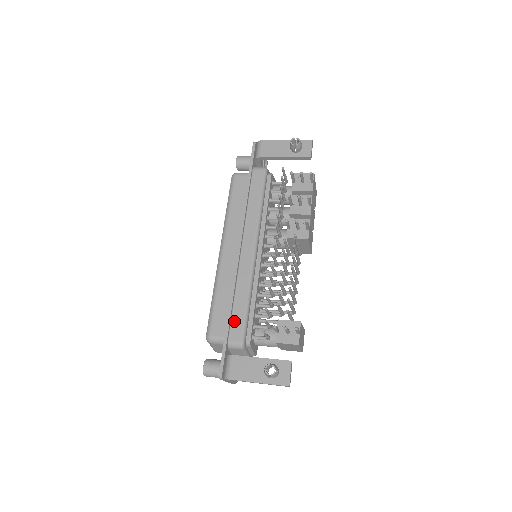
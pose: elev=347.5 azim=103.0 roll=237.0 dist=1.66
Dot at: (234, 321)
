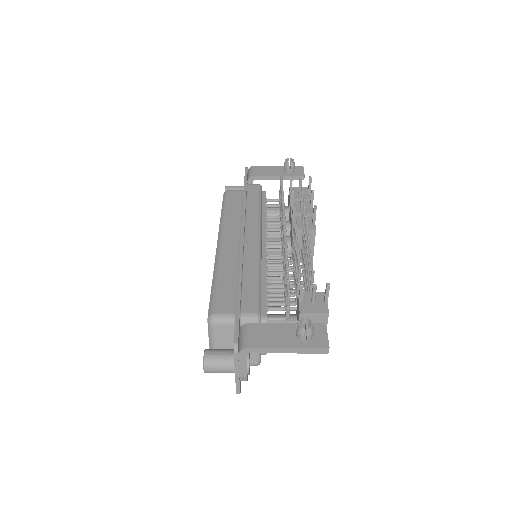
Dot at: (245, 295)
